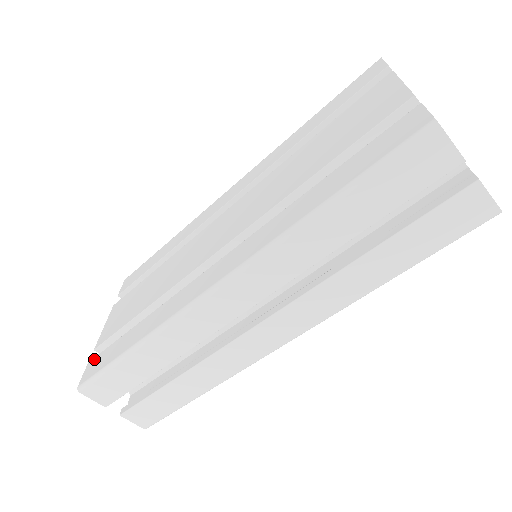
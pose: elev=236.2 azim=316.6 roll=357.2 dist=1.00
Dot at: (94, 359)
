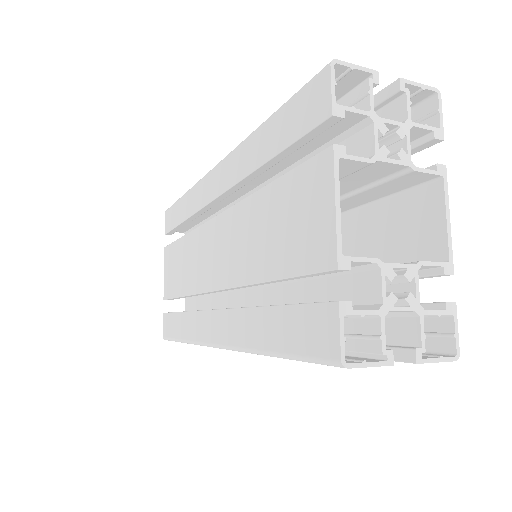
Dot at: (165, 316)
